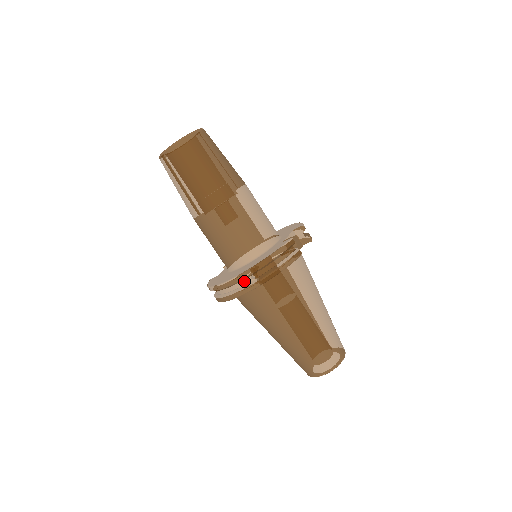
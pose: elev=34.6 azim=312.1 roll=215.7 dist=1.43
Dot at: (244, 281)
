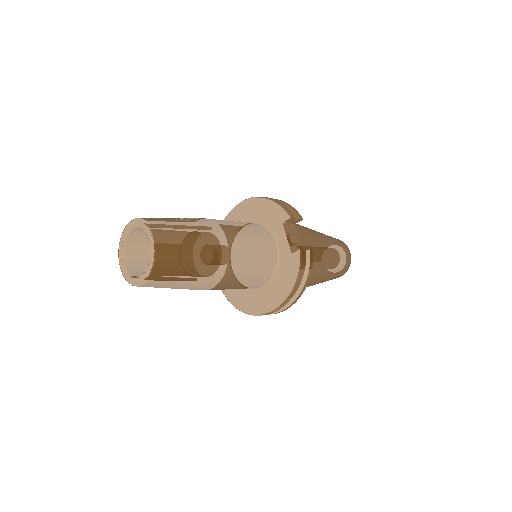
Dot at: occluded
